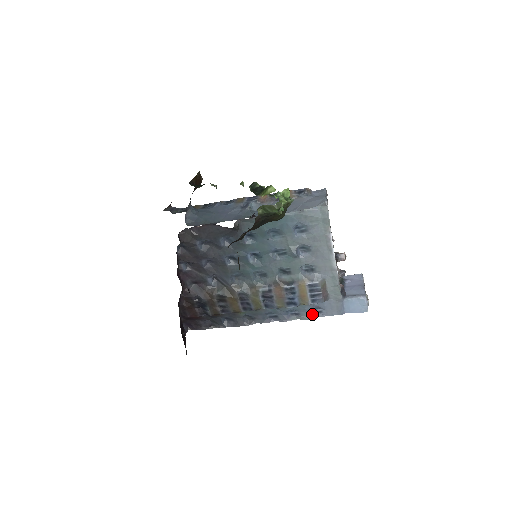
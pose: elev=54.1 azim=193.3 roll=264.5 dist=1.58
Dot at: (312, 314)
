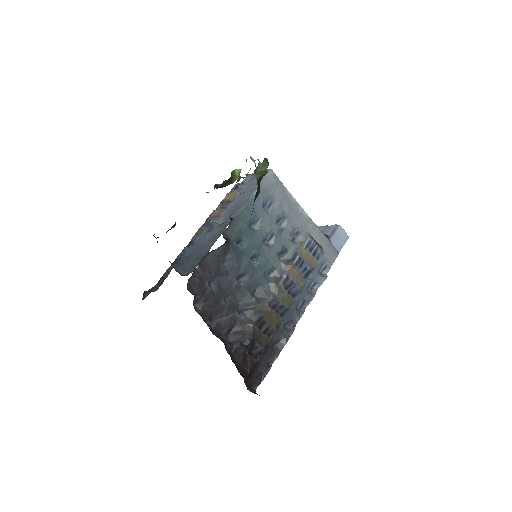
Dot at: (322, 275)
